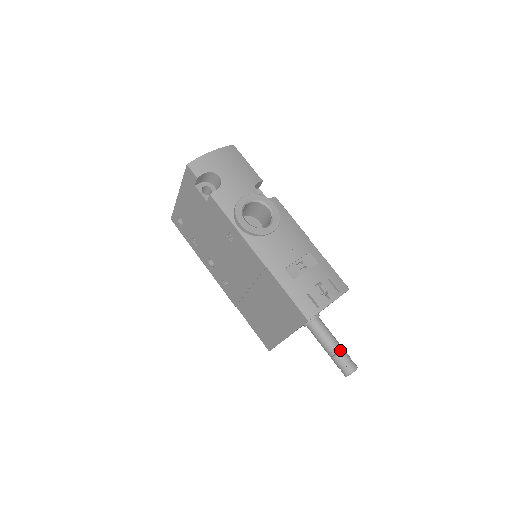
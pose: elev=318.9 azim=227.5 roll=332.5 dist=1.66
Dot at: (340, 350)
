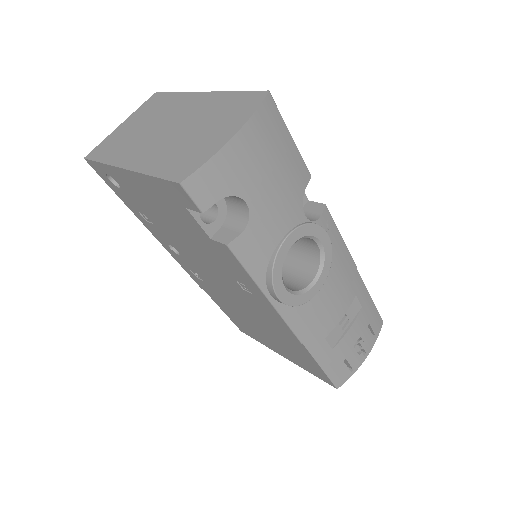
Dot at: occluded
